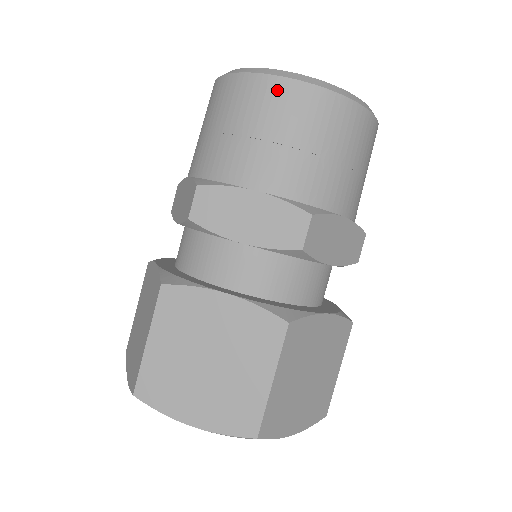
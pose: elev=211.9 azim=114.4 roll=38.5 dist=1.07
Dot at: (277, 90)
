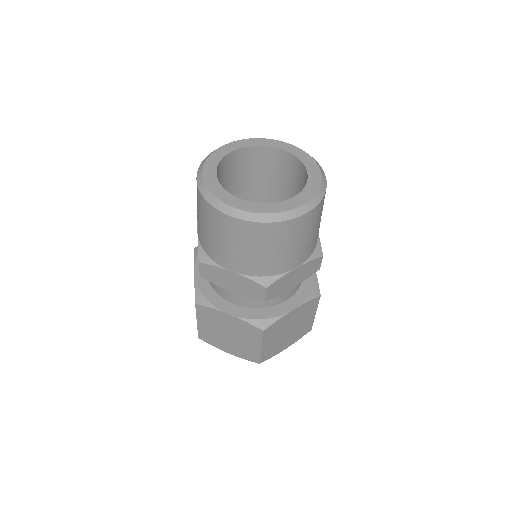
Dot at: (230, 223)
